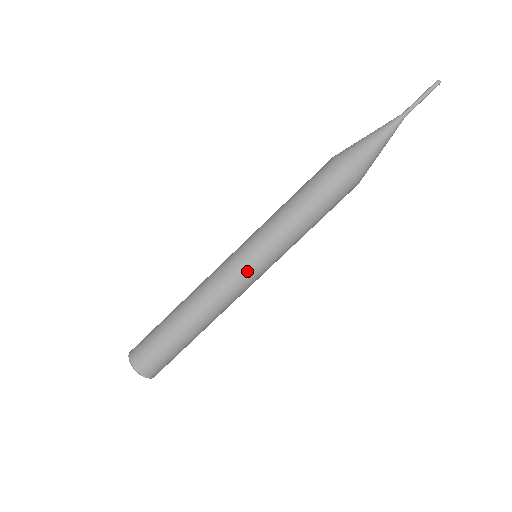
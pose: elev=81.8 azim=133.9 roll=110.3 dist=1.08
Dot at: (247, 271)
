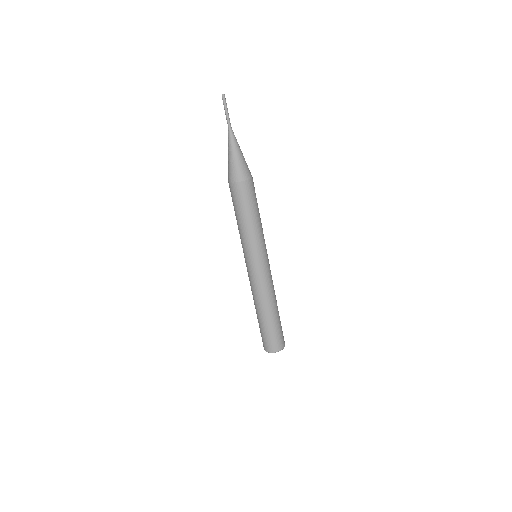
Dot at: (264, 267)
